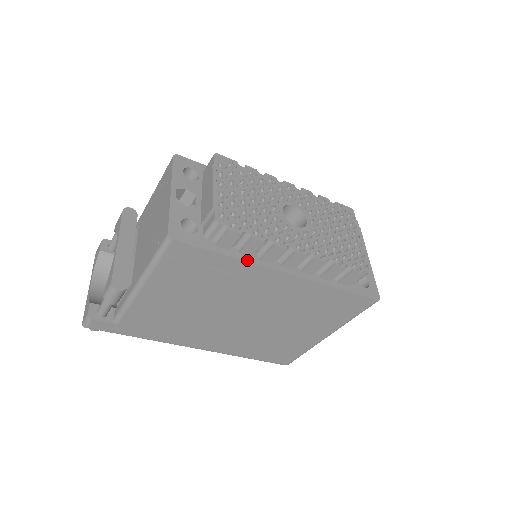
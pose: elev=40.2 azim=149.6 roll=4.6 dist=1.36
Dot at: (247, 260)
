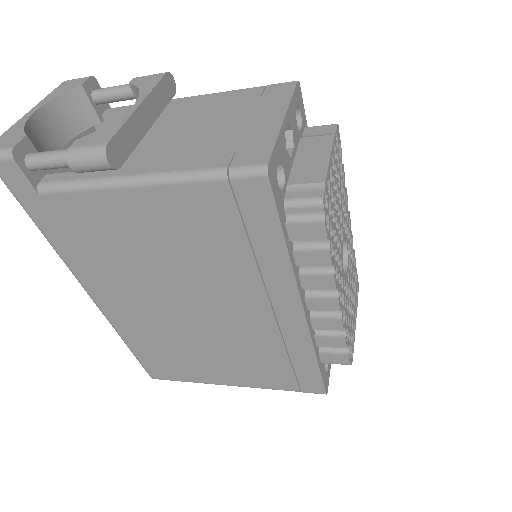
Dot at: (293, 267)
